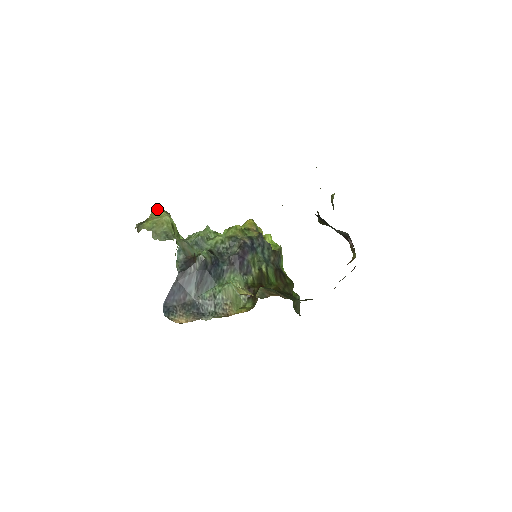
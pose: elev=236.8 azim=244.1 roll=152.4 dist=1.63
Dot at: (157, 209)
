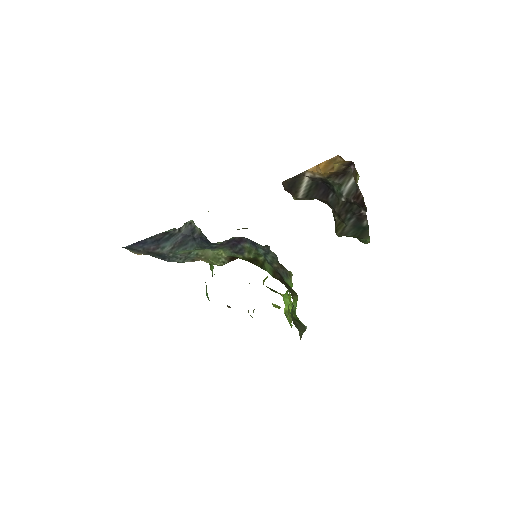
Dot at: occluded
